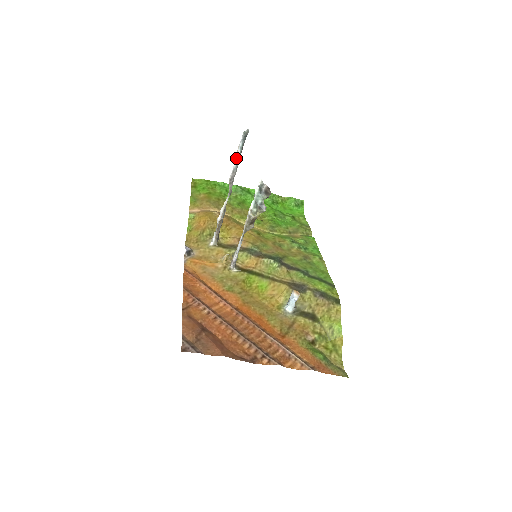
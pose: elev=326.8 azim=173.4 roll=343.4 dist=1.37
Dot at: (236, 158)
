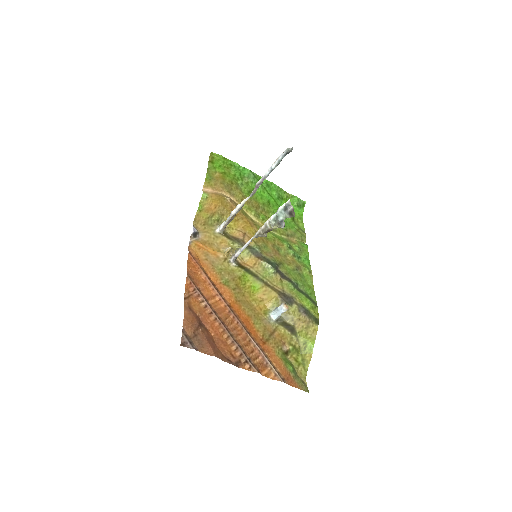
Dot at: (271, 168)
